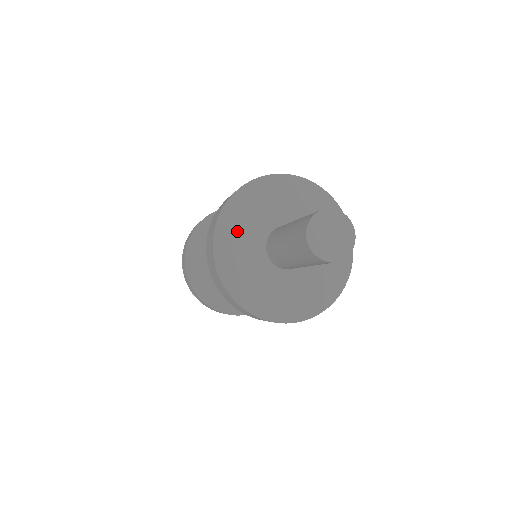
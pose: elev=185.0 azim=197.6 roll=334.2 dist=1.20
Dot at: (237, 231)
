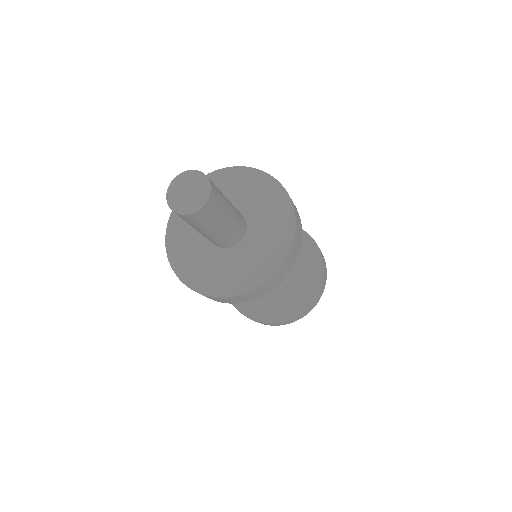
Dot at: (186, 254)
